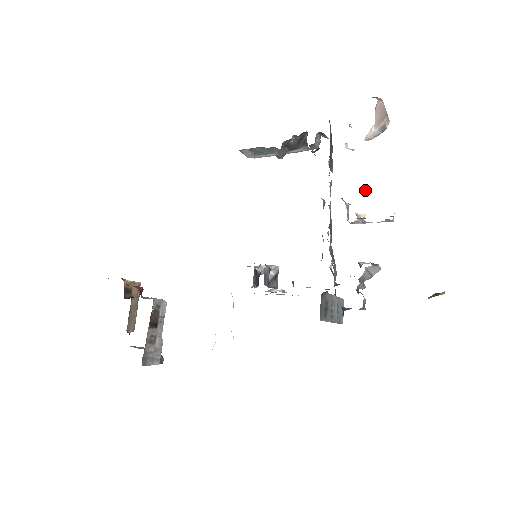
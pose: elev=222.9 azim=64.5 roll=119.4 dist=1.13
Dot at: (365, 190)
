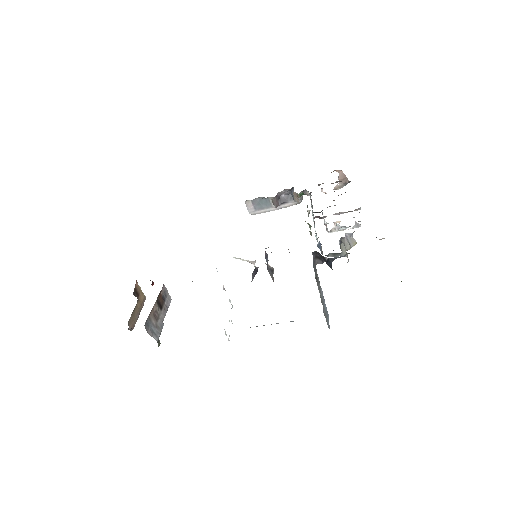
Dot at: occluded
